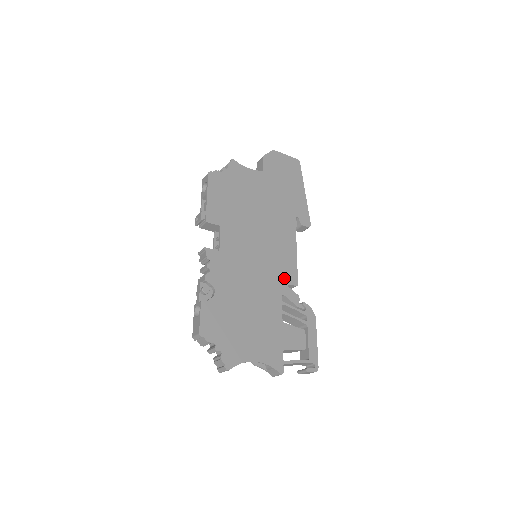
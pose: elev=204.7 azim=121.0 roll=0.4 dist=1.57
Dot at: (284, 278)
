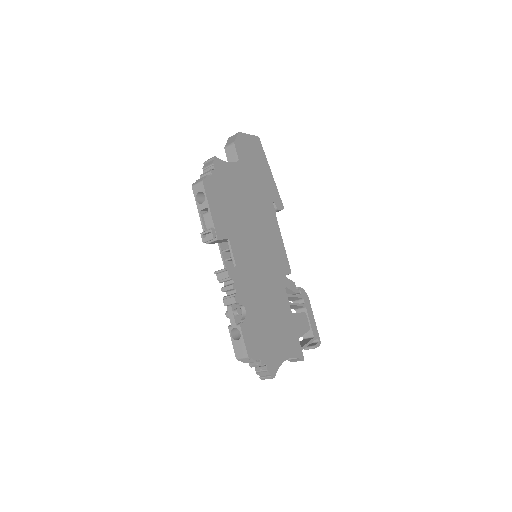
Dot at: (282, 270)
